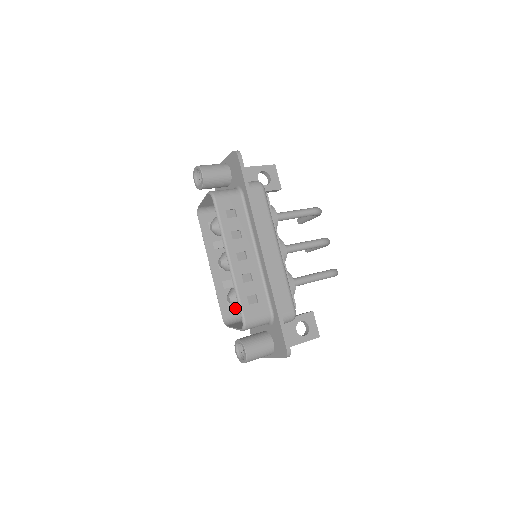
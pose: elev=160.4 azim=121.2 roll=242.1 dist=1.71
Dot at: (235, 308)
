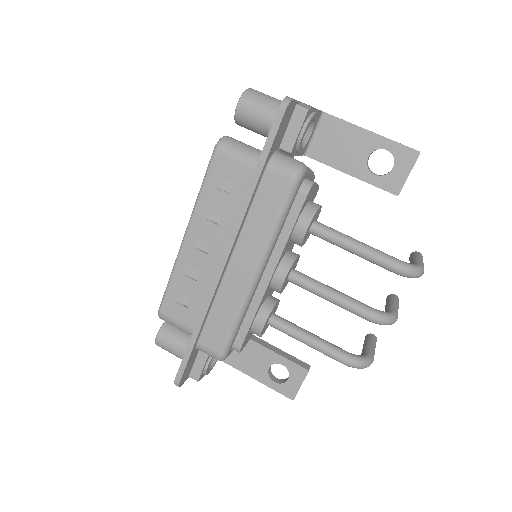
Dot at: occluded
